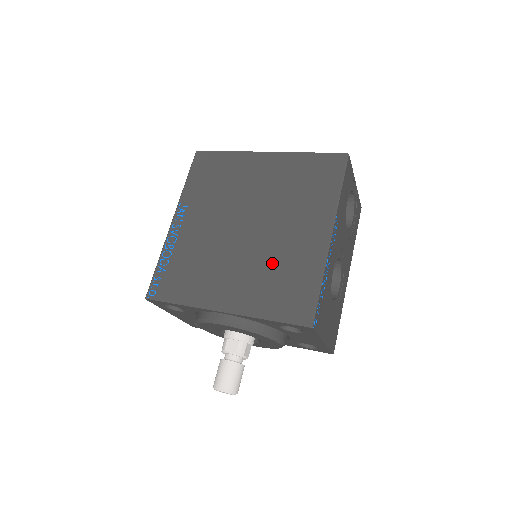
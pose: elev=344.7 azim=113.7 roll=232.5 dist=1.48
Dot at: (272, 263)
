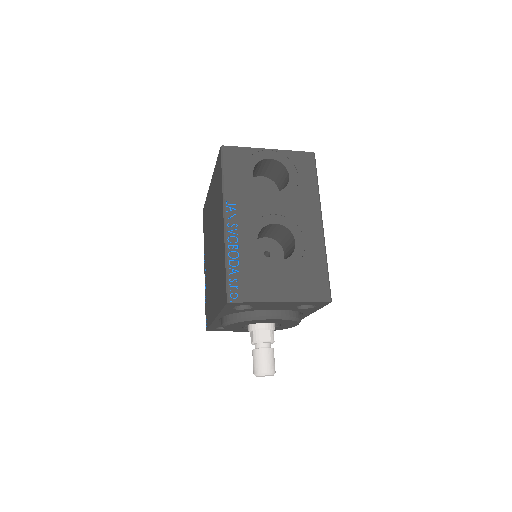
Dot at: (218, 265)
